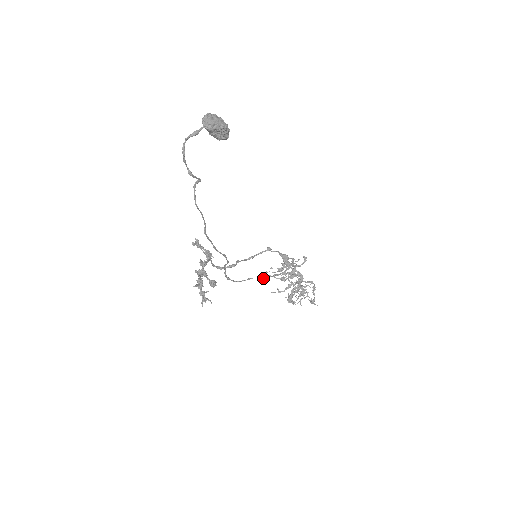
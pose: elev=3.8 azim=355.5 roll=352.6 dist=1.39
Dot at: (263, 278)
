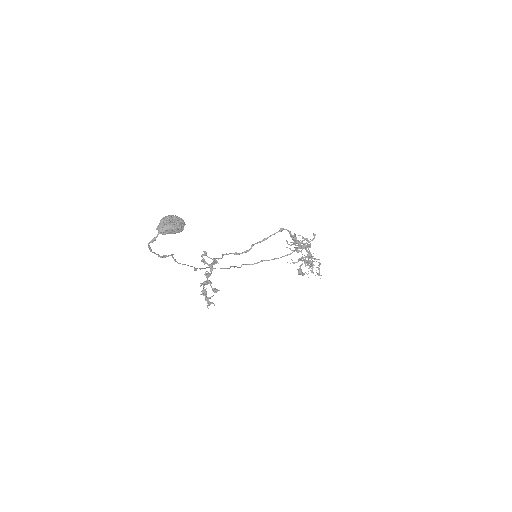
Dot at: (273, 259)
